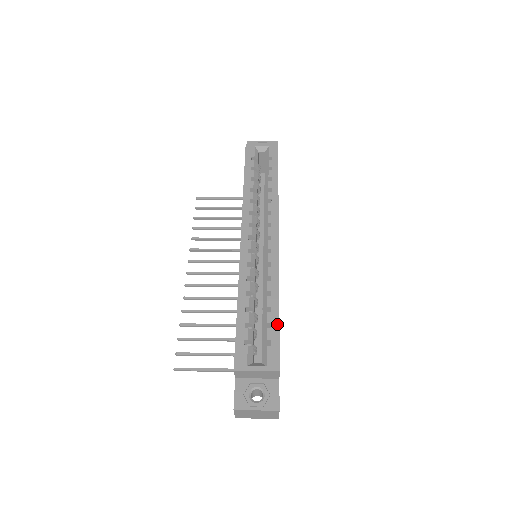
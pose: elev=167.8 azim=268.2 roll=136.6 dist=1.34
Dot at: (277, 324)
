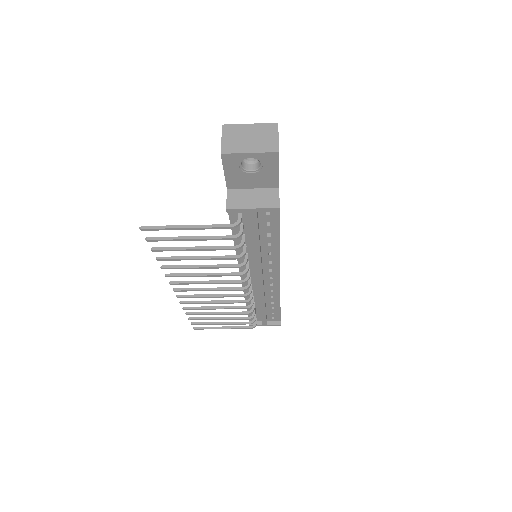
Dot at: occluded
